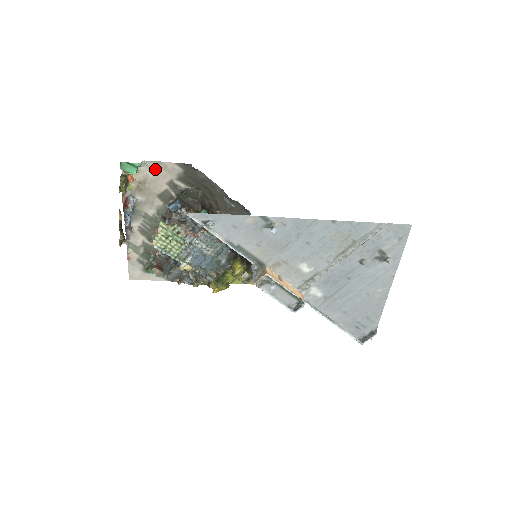
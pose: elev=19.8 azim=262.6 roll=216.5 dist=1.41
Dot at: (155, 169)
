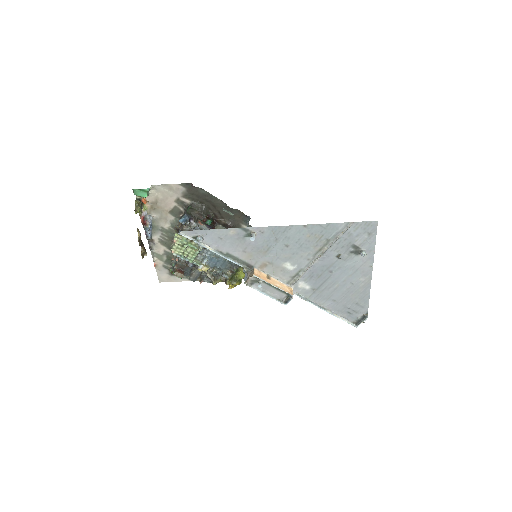
Dot at: (163, 191)
